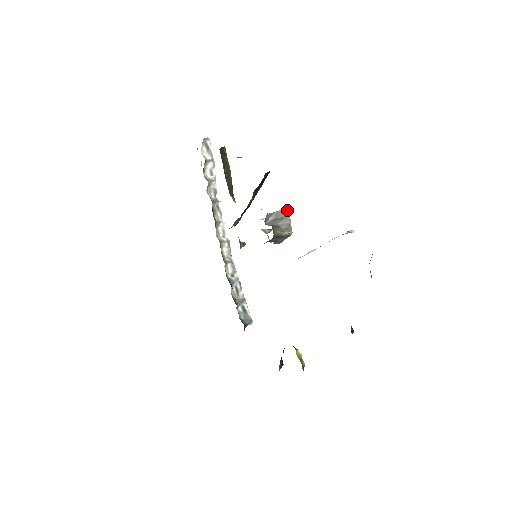
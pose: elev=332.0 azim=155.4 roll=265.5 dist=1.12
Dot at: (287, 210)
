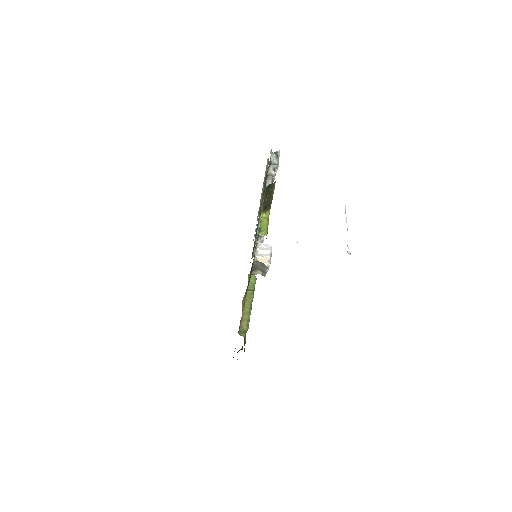
Dot at: (268, 267)
